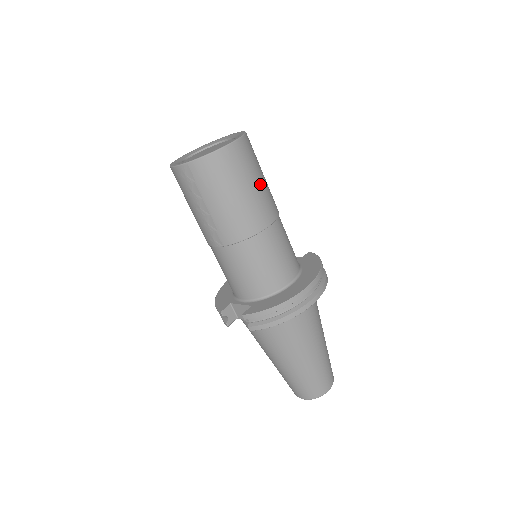
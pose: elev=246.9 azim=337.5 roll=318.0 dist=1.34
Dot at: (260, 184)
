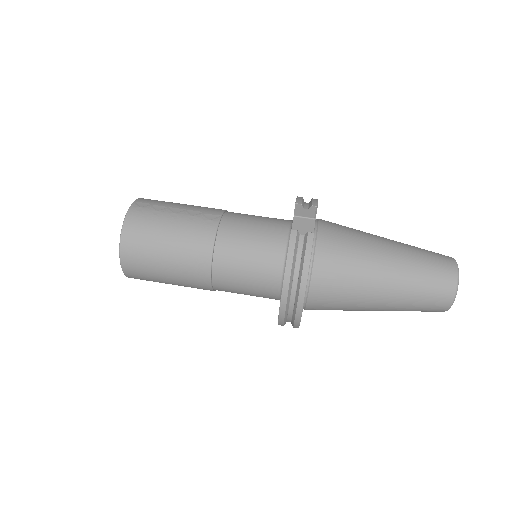
Dot at: occluded
